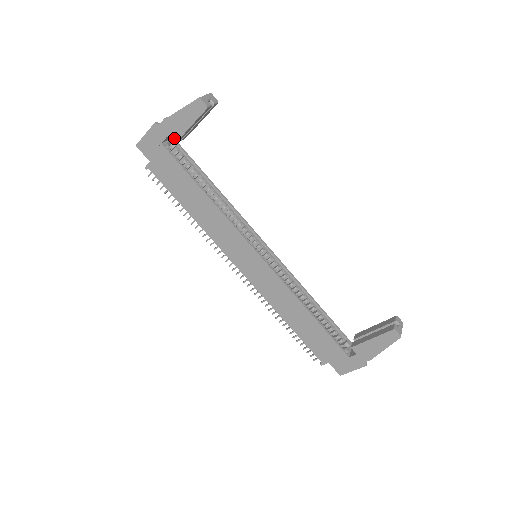
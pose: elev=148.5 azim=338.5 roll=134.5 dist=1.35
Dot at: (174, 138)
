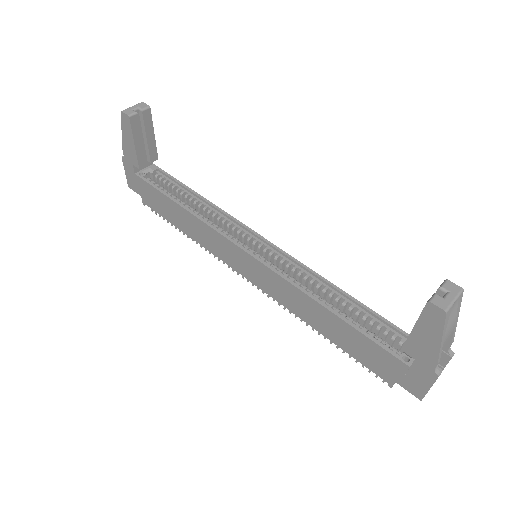
Dot at: (136, 163)
